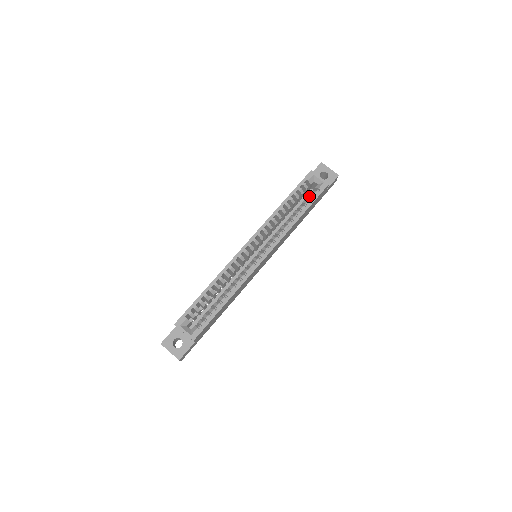
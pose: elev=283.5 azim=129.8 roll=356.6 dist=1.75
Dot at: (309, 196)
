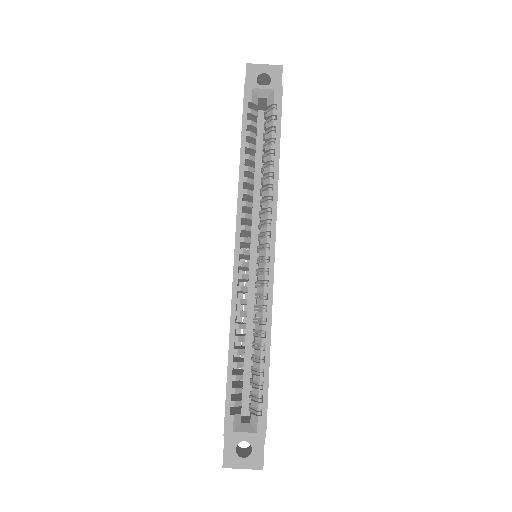
Dot at: (268, 123)
